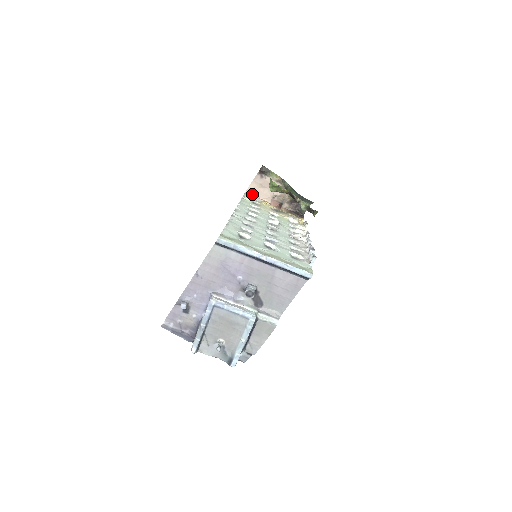
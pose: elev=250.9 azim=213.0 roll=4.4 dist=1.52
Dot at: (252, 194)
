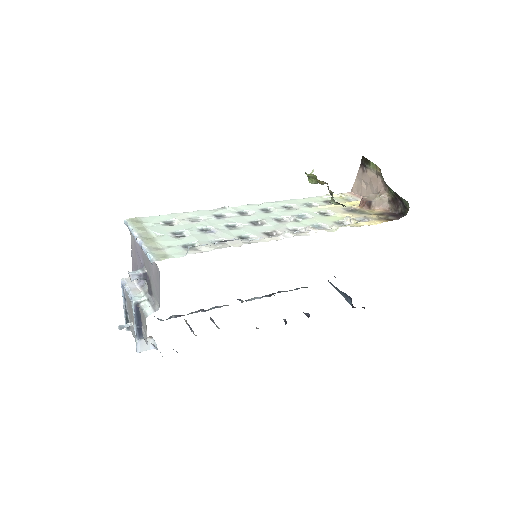
Dot at: (357, 193)
